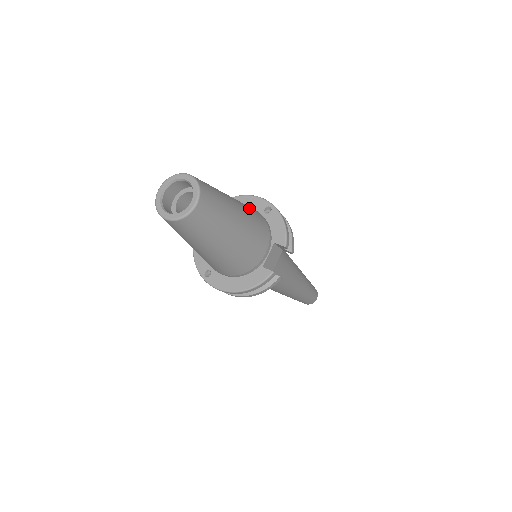
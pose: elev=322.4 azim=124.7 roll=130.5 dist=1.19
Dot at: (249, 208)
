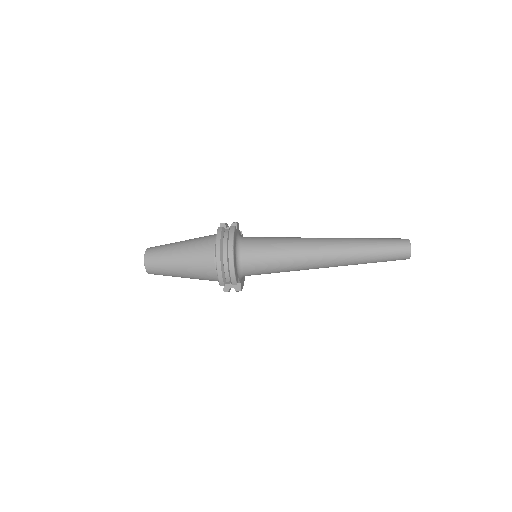
Dot at: (197, 258)
